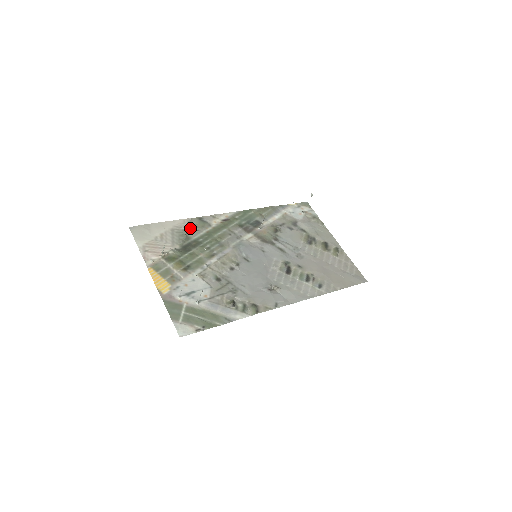
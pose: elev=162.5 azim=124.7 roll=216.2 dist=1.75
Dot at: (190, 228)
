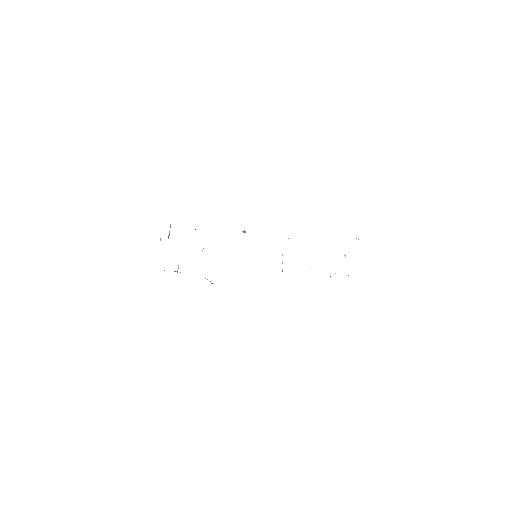
Dot at: occluded
